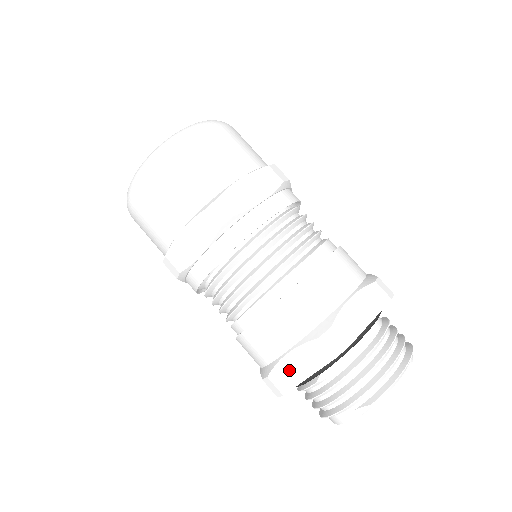
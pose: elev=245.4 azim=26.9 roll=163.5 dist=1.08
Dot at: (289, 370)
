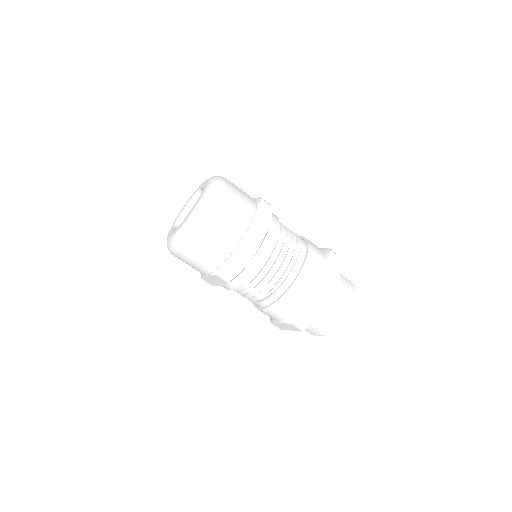
Dot at: (311, 311)
